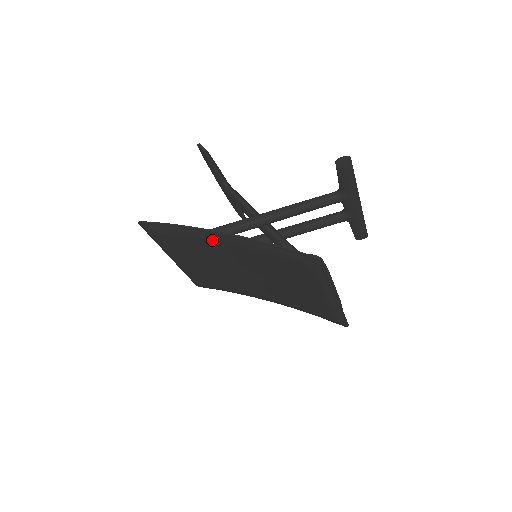
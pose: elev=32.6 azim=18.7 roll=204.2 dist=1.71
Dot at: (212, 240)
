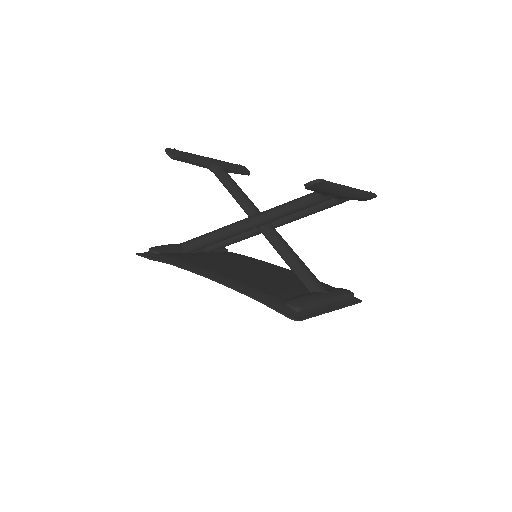
Dot at: occluded
